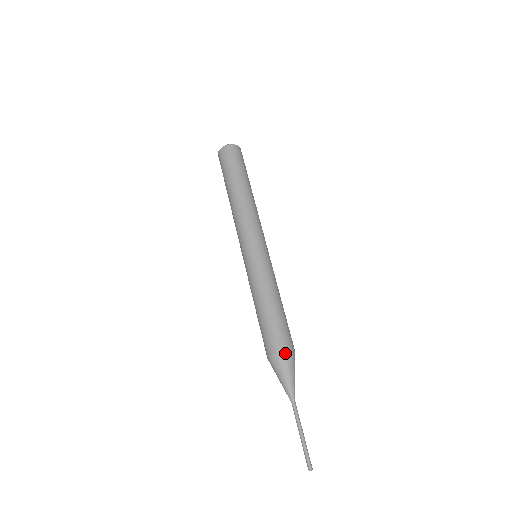
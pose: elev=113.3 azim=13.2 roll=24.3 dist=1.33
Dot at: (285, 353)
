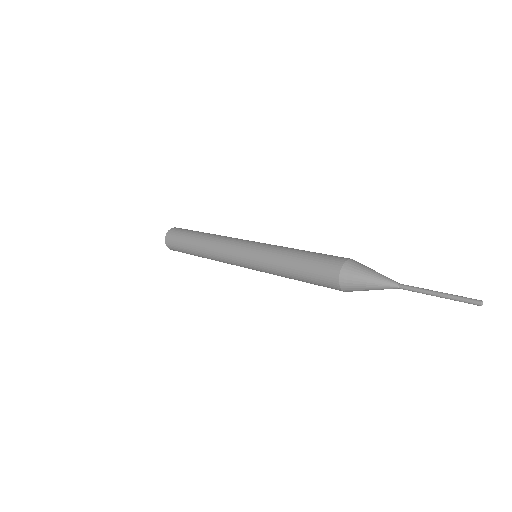
Dot at: (346, 263)
